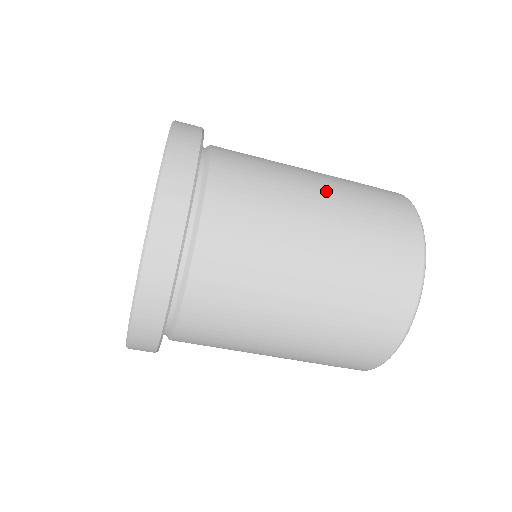
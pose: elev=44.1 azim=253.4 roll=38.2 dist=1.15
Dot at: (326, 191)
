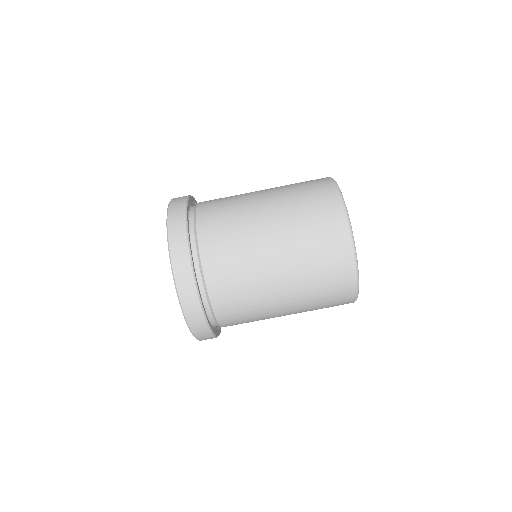
Dot at: (269, 193)
